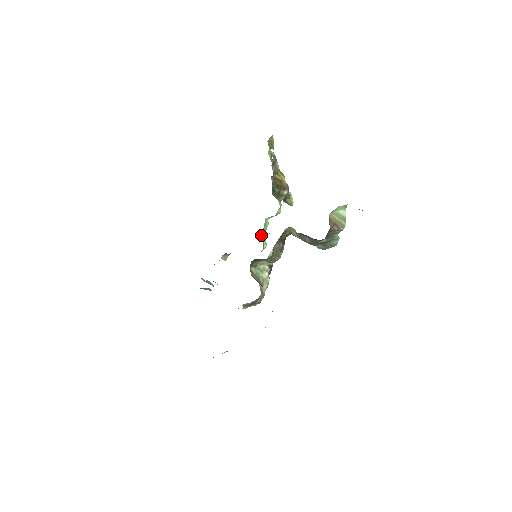
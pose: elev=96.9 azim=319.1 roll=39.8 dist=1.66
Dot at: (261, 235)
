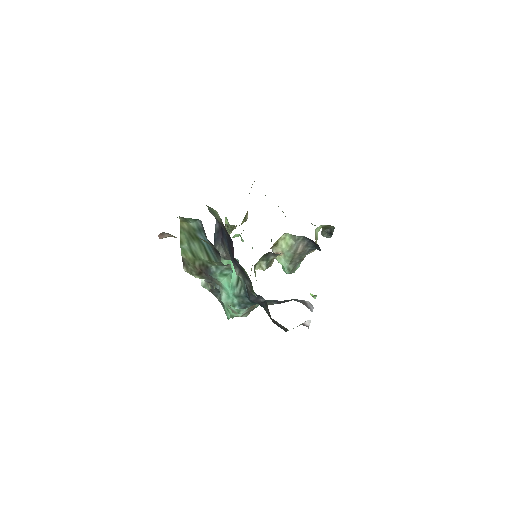
Dot at: occluded
